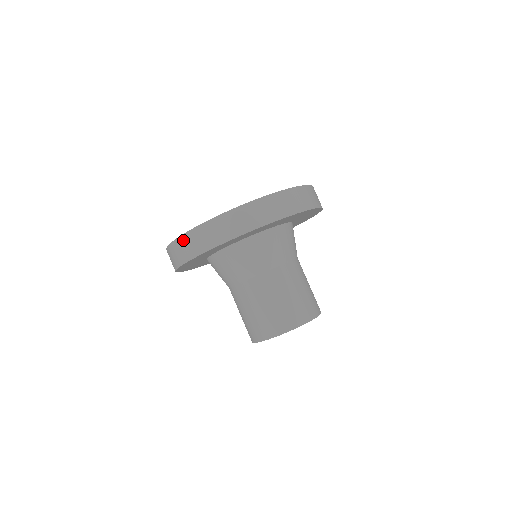
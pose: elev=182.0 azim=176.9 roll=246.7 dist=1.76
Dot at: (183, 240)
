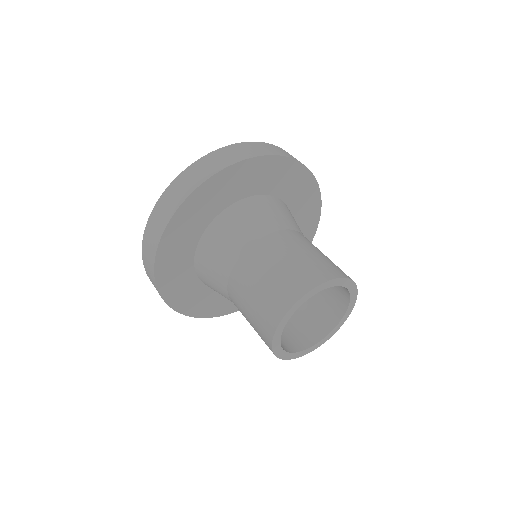
Dot at: (144, 261)
